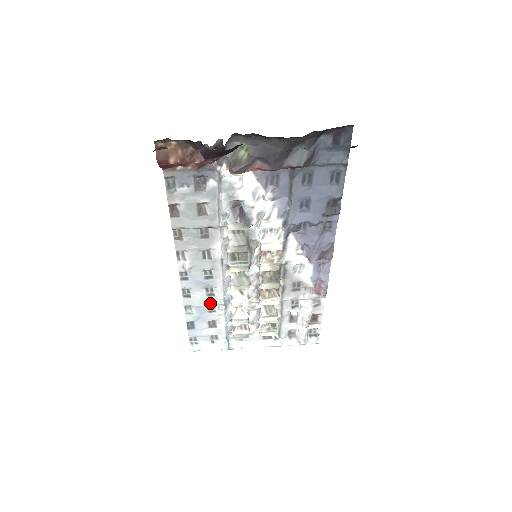
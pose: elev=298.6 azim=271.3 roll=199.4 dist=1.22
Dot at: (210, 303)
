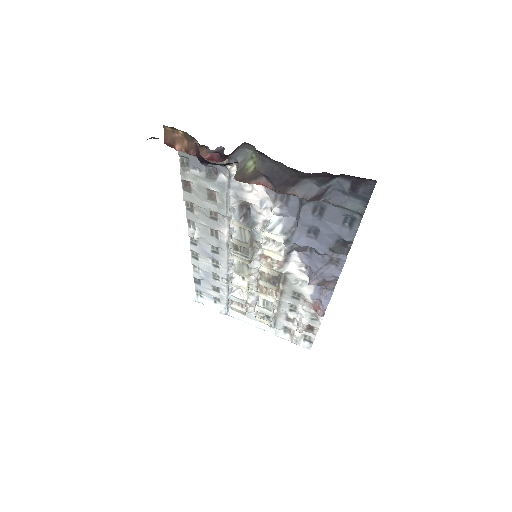
Dot at: (215, 272)
